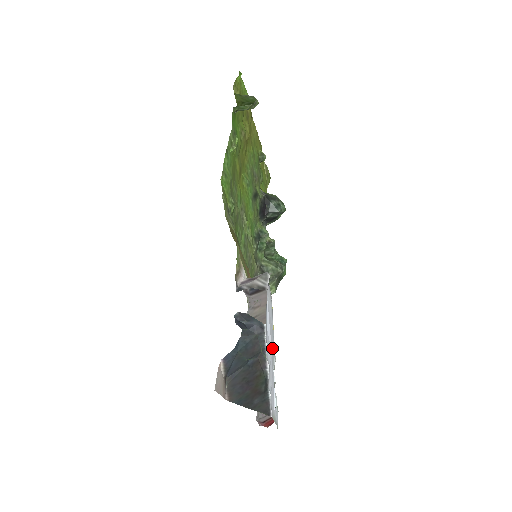
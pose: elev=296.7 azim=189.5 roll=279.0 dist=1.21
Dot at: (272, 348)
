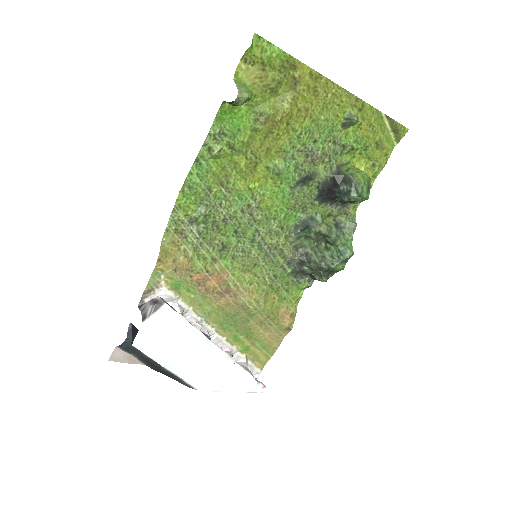
Dot at: (189, 352)
